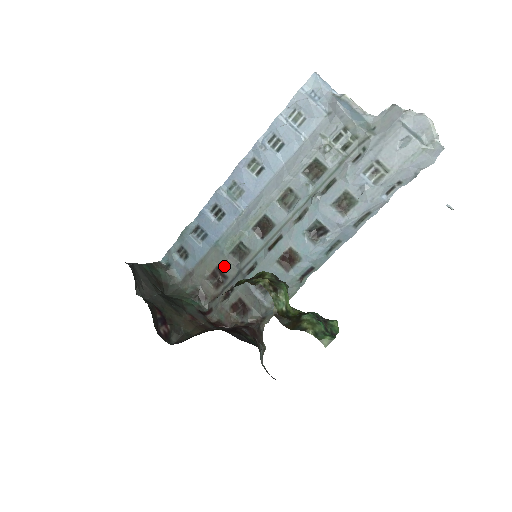
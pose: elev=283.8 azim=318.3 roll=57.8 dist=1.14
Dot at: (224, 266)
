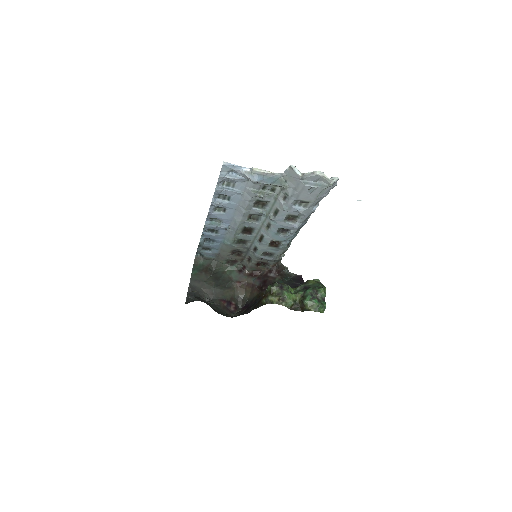
Dot at: (237, 249)
